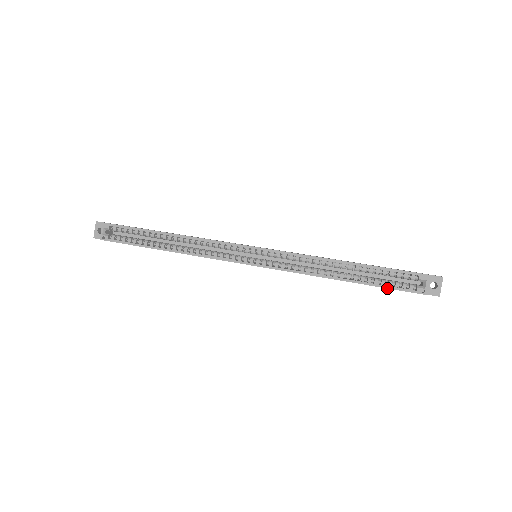
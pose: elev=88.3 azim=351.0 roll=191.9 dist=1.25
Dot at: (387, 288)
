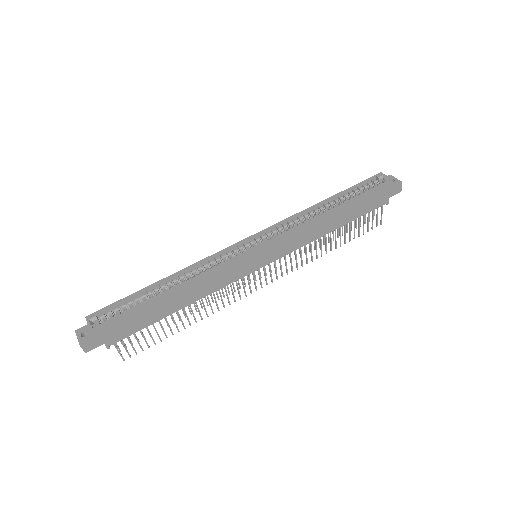
Dot at: (367, 193)
